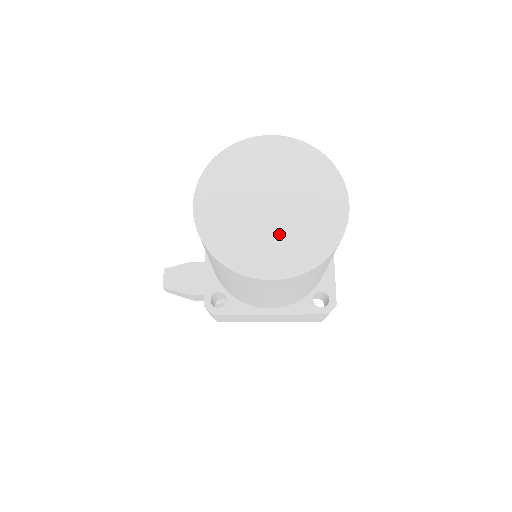
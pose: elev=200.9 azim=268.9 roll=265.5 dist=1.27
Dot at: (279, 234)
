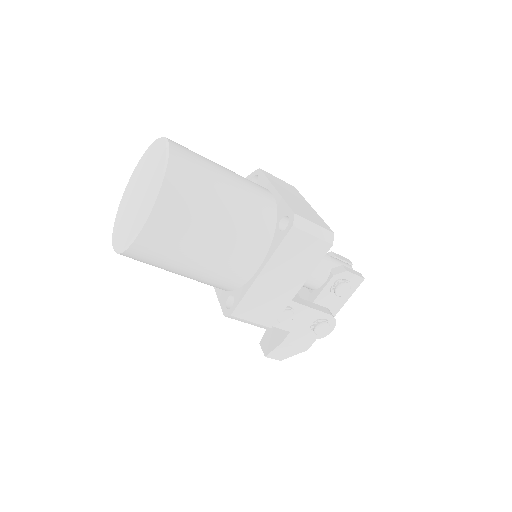
Dot at: (142, 200)
